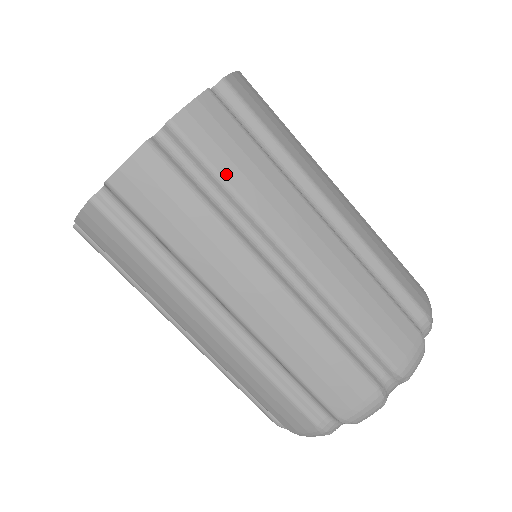
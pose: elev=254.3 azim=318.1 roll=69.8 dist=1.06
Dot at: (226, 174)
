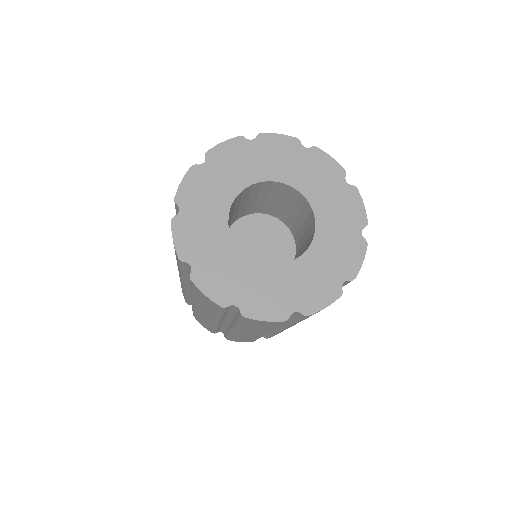
Dot at: occluded
